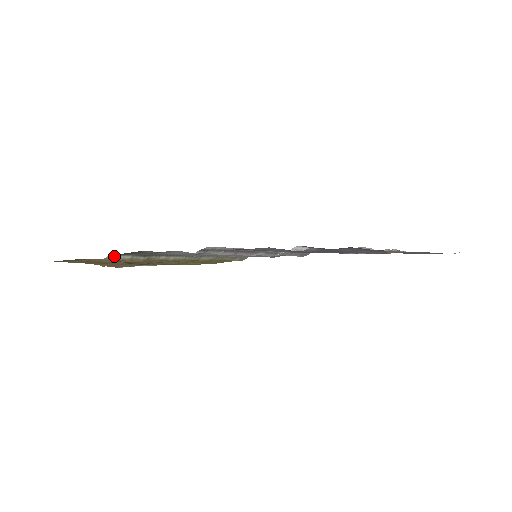
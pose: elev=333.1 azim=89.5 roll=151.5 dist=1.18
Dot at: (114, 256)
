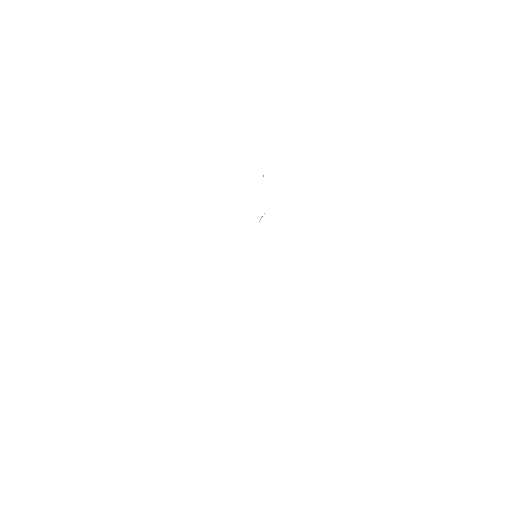
Dot at: occluded
